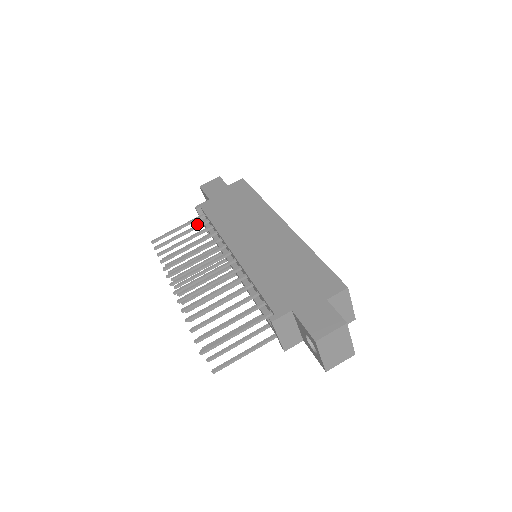
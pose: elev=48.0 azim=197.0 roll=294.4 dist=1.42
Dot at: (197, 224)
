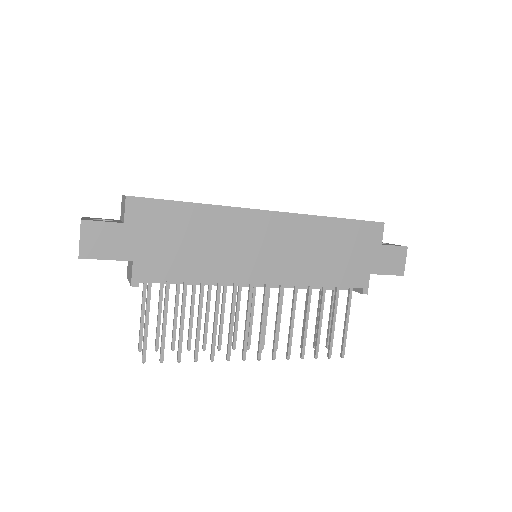
Dot at: (165, 296)
